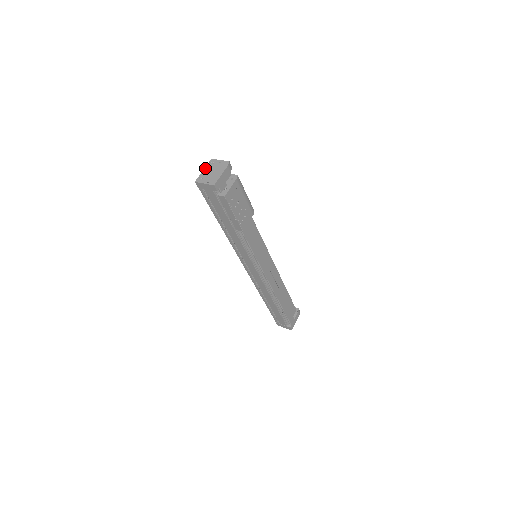
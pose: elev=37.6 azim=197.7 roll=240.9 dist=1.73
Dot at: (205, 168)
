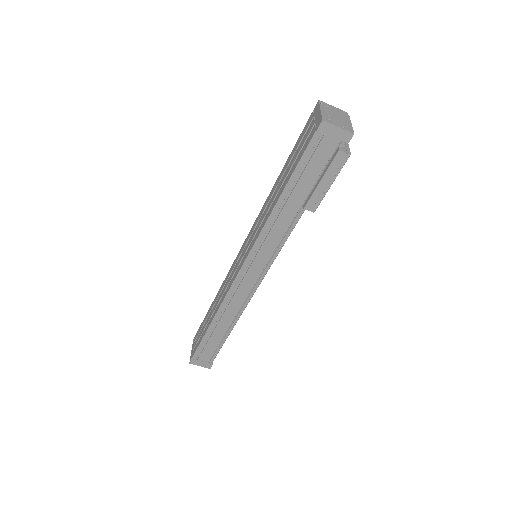
Dot at: (322, 108)
